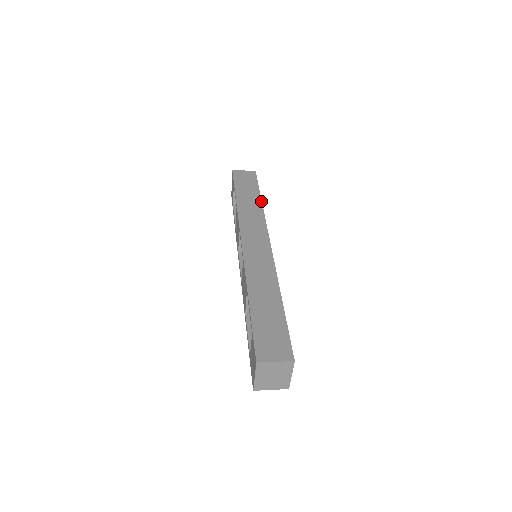
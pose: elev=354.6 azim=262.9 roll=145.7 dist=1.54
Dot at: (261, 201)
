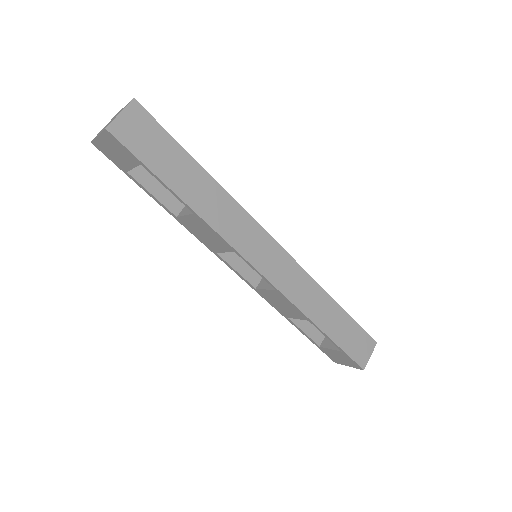
Dot at: (210, 176)
